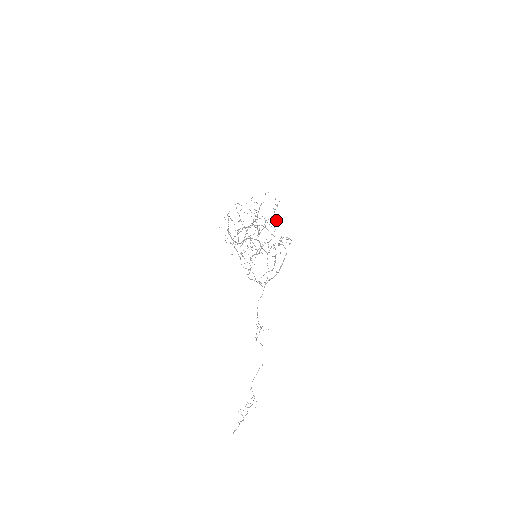
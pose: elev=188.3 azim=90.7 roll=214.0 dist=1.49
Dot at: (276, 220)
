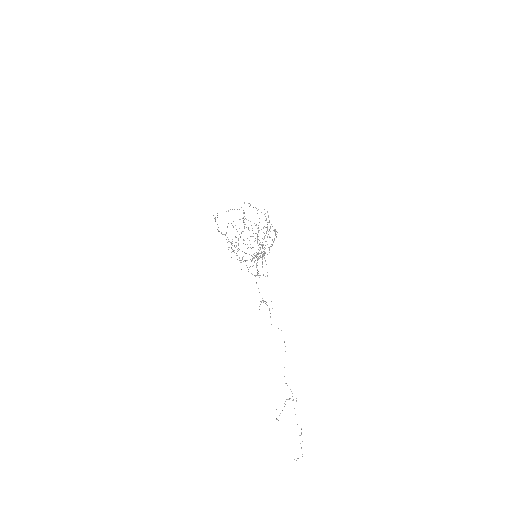
Dot at: (275, 232)
